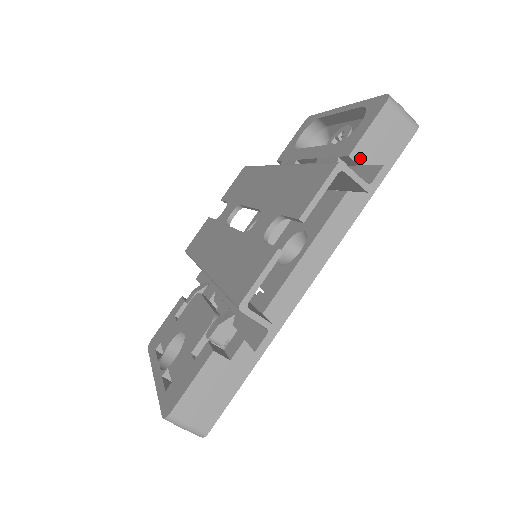
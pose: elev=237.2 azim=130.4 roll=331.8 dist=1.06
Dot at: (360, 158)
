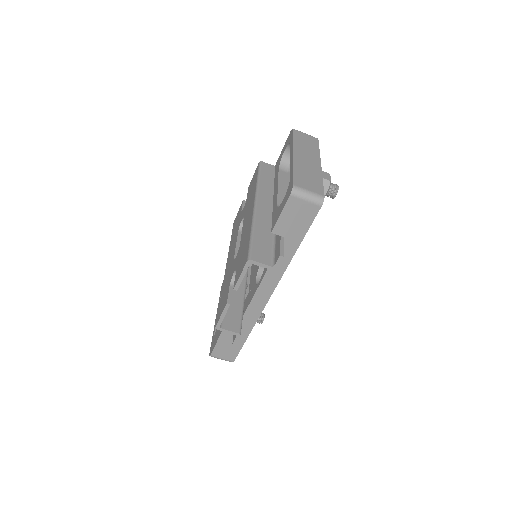
Dot at: (280, 232)
